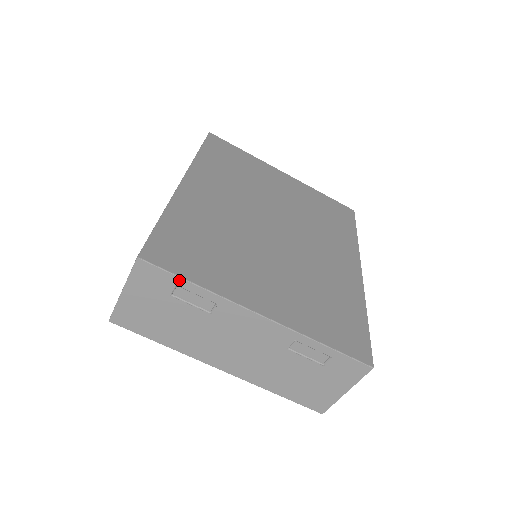
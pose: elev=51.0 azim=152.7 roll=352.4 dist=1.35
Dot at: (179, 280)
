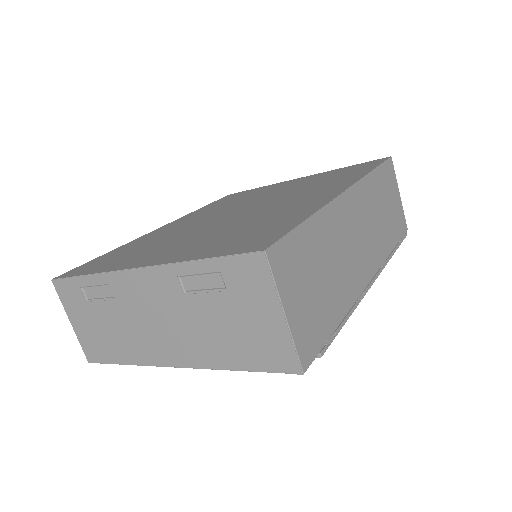
Dot at: (78, 280)
